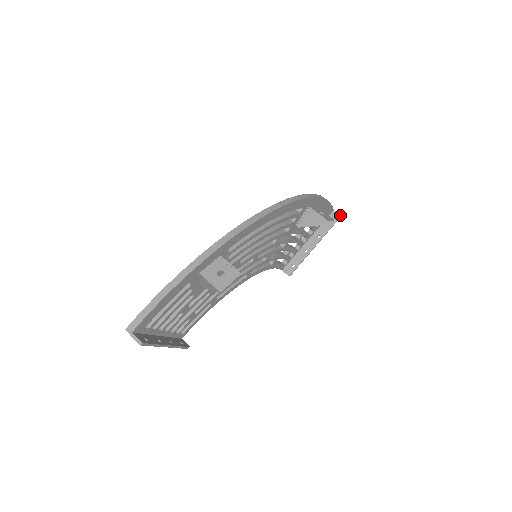
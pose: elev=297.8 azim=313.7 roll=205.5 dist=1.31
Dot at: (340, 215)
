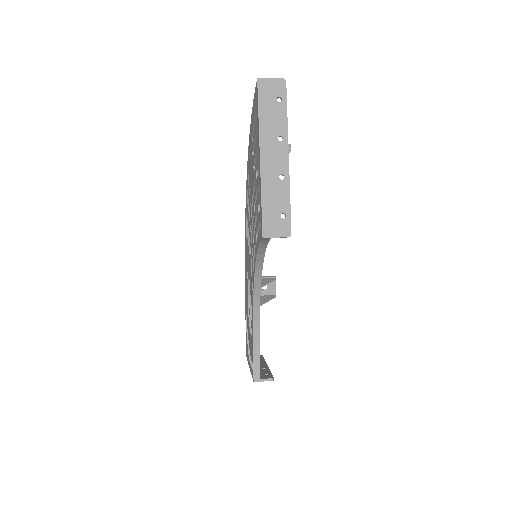
Dot at: (261, 355)
